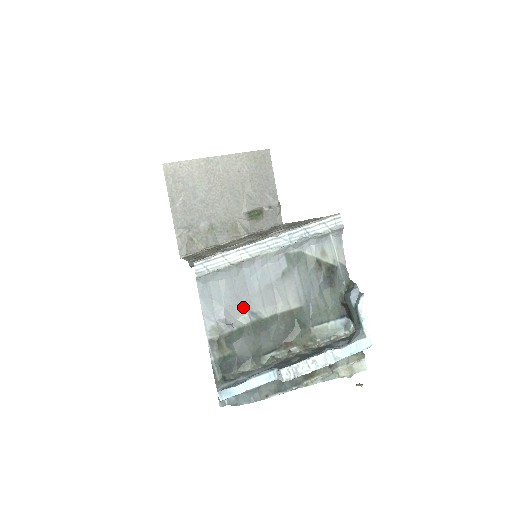
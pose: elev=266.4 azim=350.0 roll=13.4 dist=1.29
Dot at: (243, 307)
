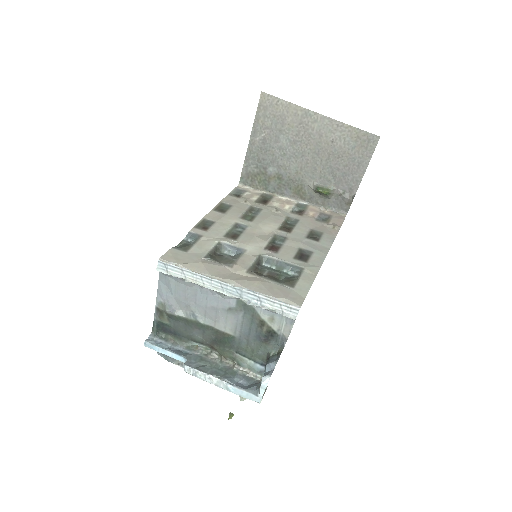
Dot at: (188, 307)
